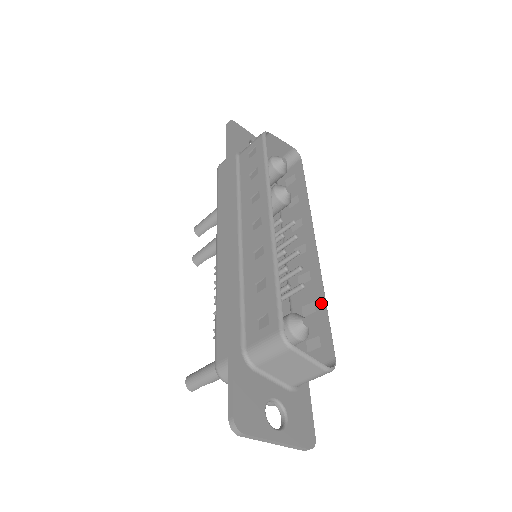
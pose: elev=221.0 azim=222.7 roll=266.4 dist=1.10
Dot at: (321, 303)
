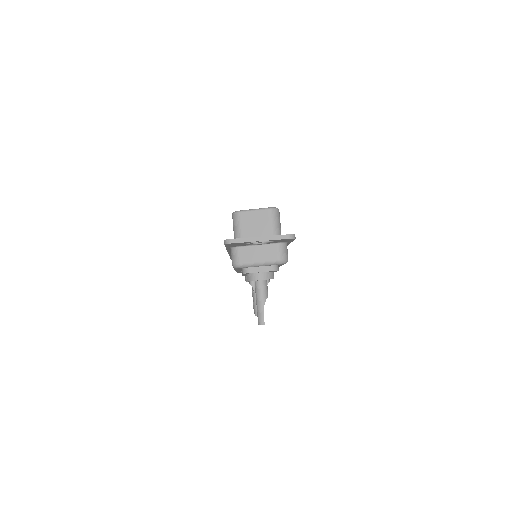
Dot at: occluded
